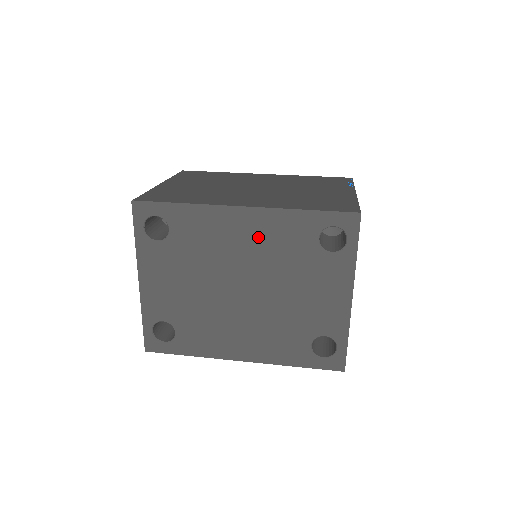
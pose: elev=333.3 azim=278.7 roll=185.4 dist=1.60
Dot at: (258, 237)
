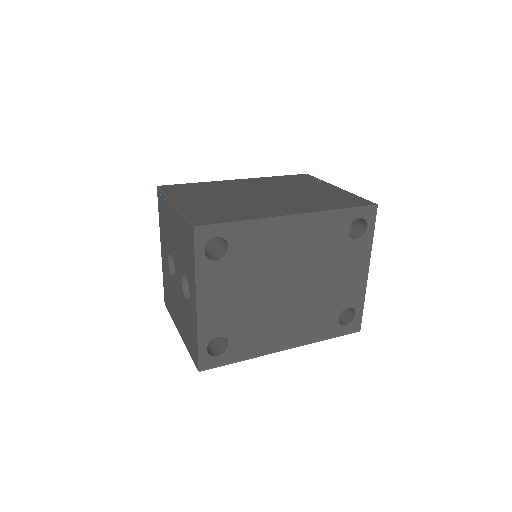
Dot at: (305, 238)
